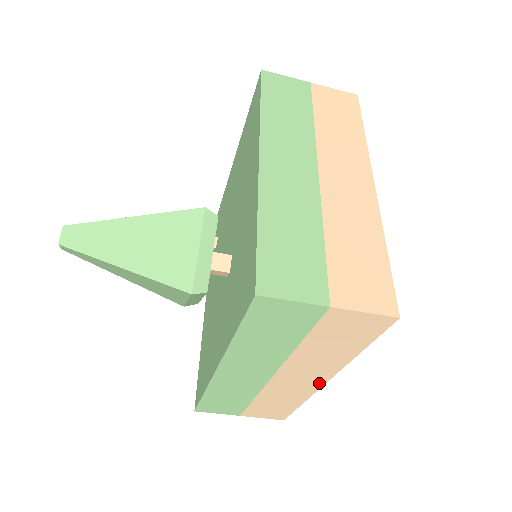
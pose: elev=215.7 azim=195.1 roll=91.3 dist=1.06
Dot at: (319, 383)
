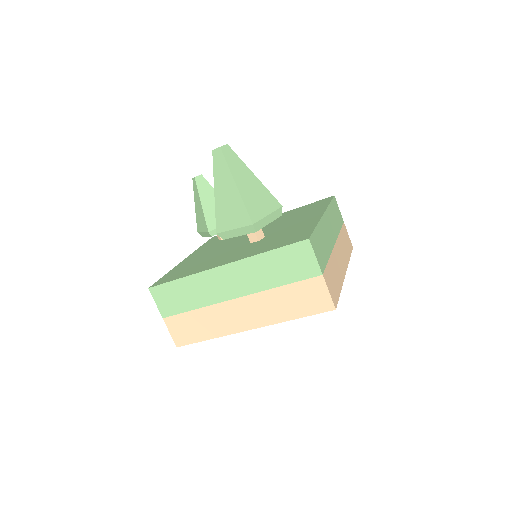
Dot at: (245, 327)
